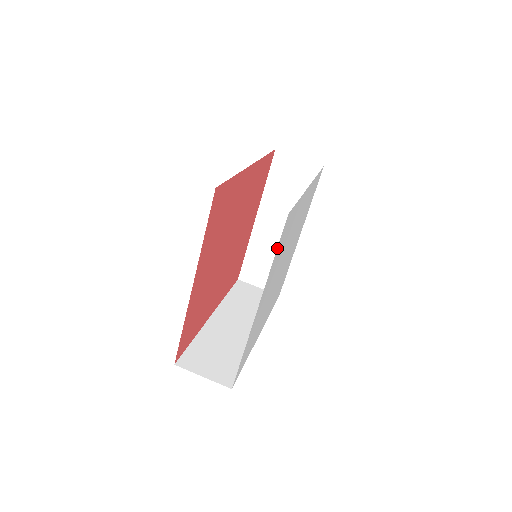
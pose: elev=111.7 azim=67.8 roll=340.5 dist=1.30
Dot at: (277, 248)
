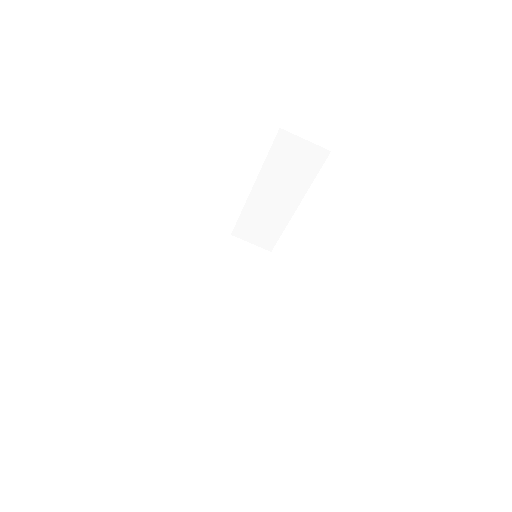
Dot at: occluded
